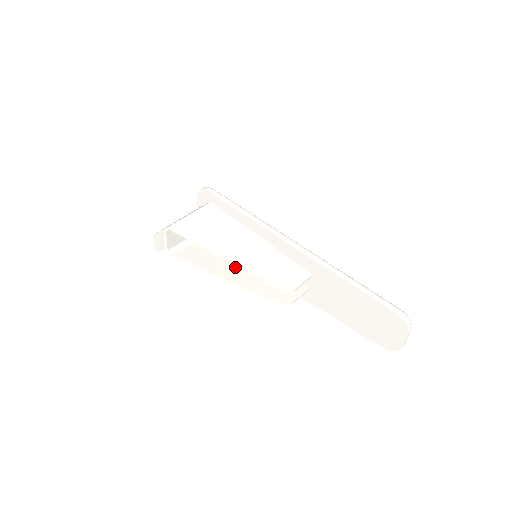
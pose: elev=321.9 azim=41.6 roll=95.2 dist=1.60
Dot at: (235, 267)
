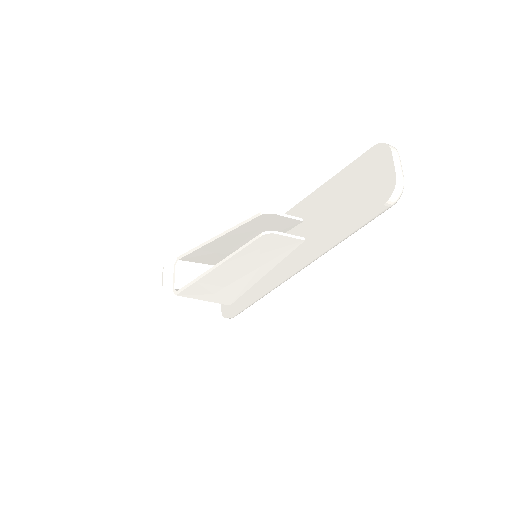
Dot at: occluded
